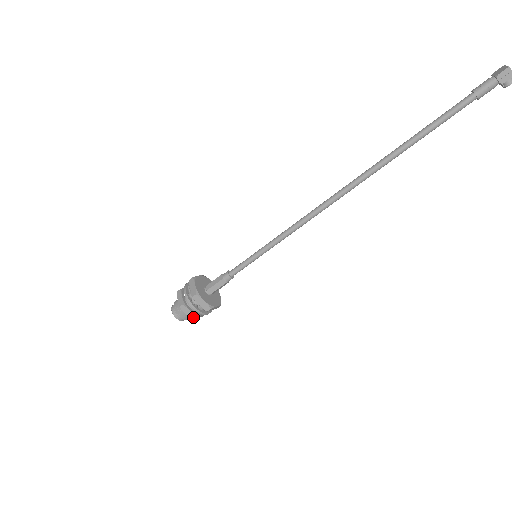
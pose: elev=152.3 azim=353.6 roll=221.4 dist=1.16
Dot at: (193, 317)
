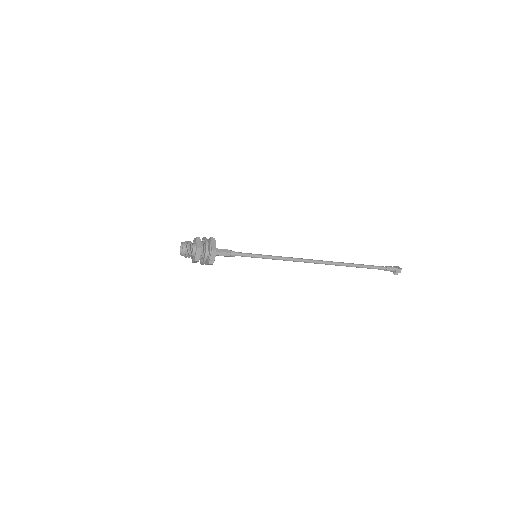
Dot at: (197, 260)
